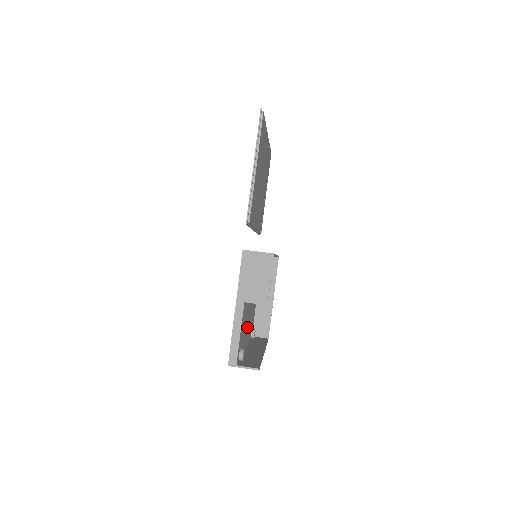
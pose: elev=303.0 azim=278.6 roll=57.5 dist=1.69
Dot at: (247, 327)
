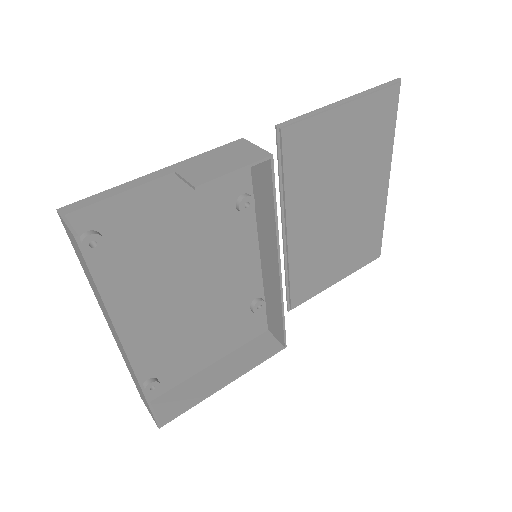
Dot at: (149, 297)
